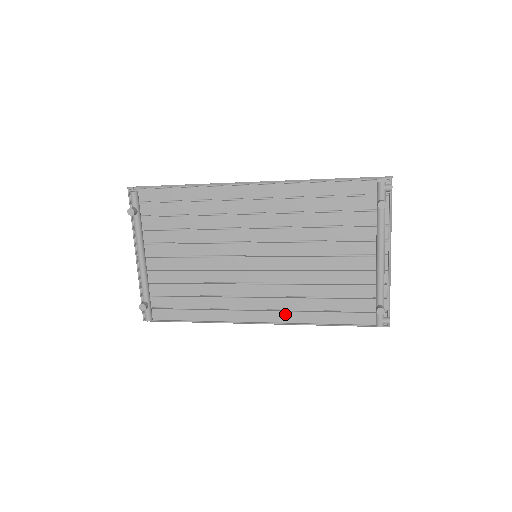
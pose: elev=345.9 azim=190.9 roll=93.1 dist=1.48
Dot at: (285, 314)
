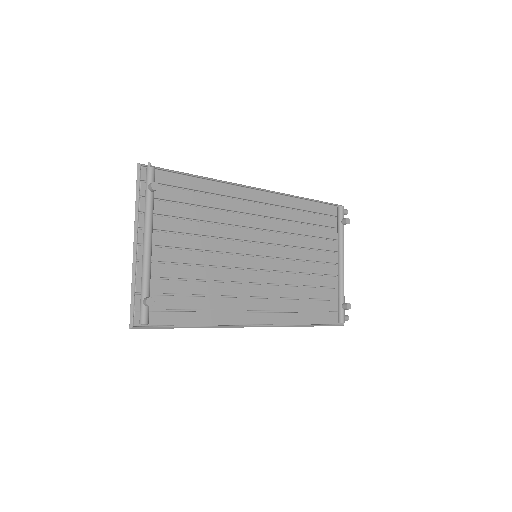
Dot at: (276, 315)
